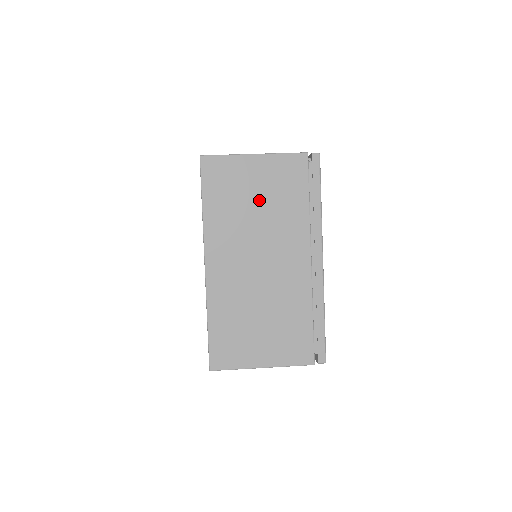
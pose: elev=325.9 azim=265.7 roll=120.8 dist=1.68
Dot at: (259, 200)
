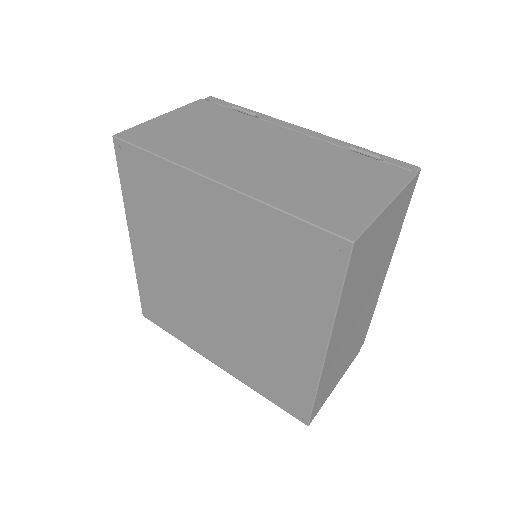
Dot at: (376, 254)
